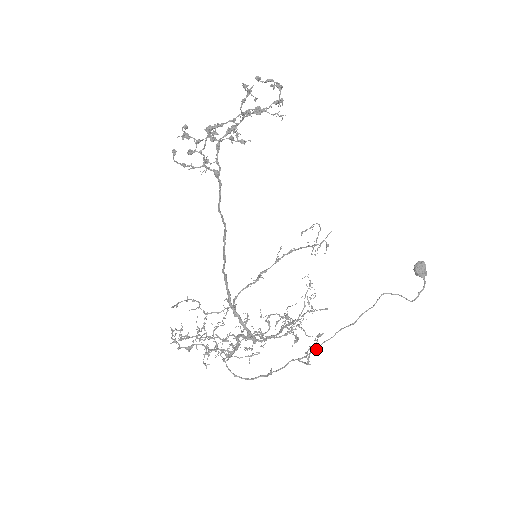
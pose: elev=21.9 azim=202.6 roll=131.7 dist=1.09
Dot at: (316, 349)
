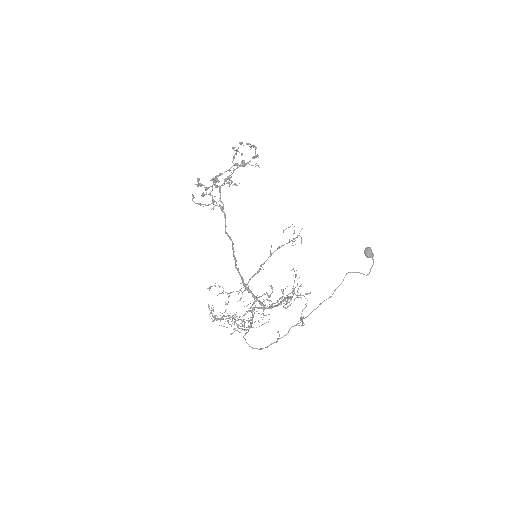
Dot at: (307, 316)
